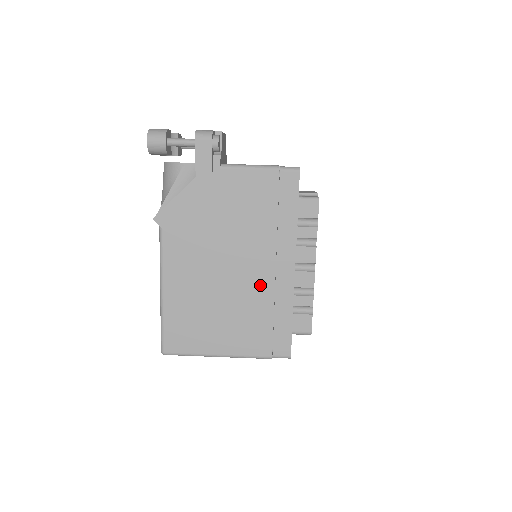
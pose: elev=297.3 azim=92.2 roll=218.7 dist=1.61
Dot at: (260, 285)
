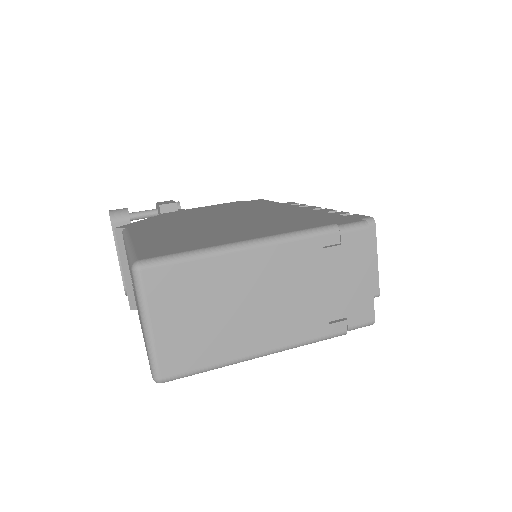
Dot at: (267, 215)
